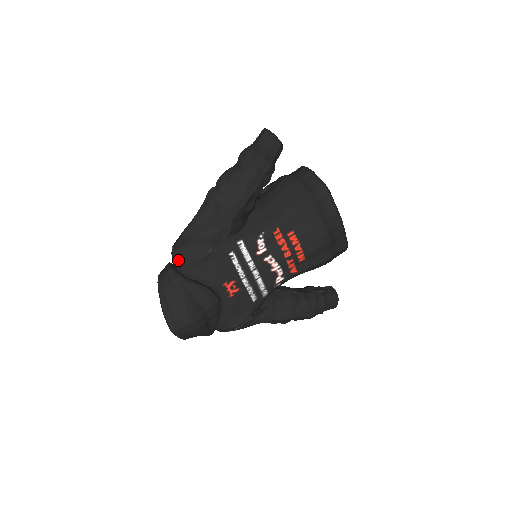
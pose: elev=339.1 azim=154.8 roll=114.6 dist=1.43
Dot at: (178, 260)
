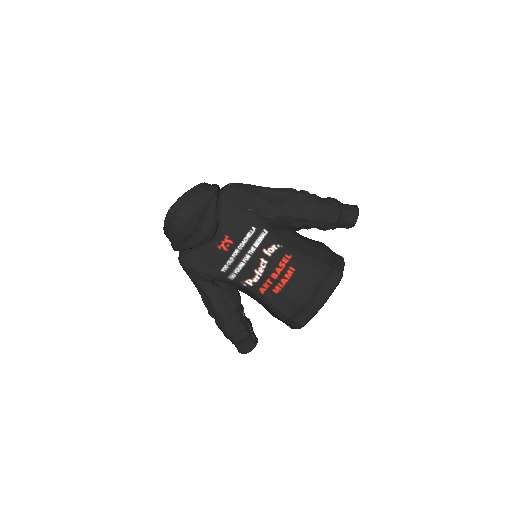
Dot at: (227, 190)
